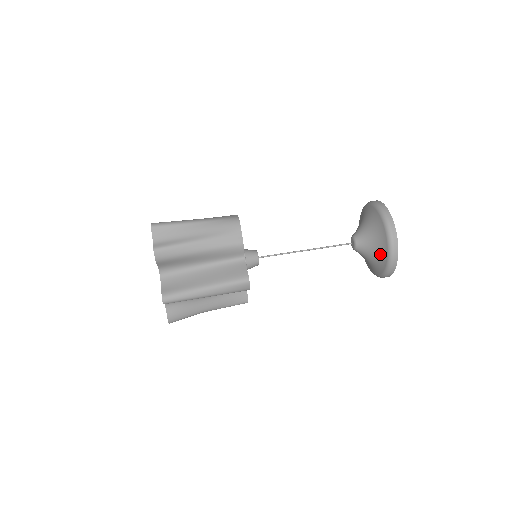
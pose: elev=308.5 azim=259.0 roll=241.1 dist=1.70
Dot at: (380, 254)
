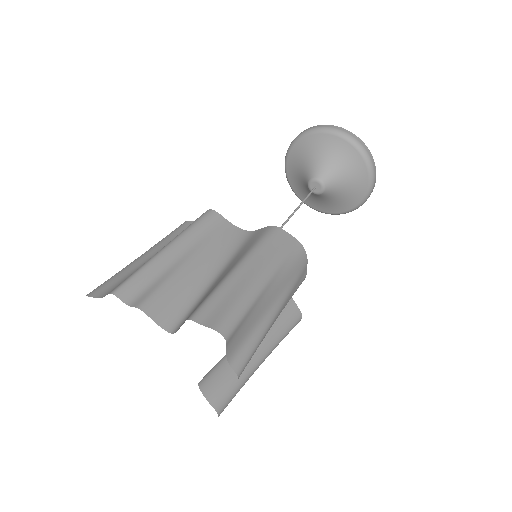
Dot at: (347, 201)
